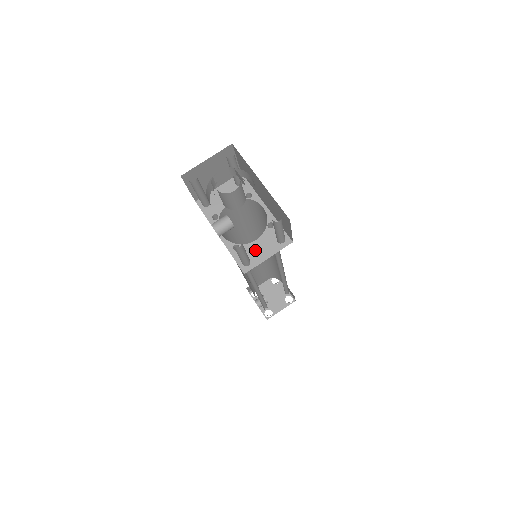
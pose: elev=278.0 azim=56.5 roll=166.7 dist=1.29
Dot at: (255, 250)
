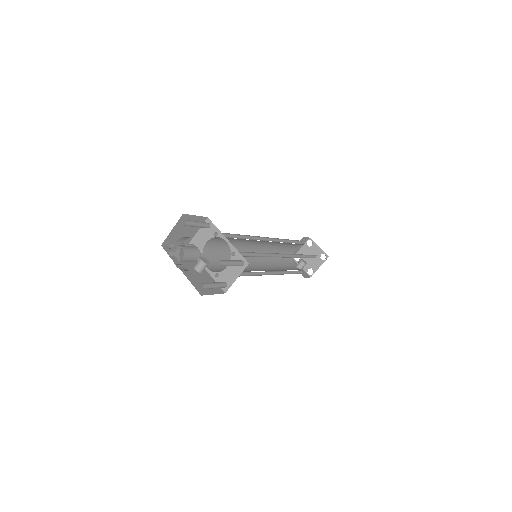
Dot at: (228, 275)
